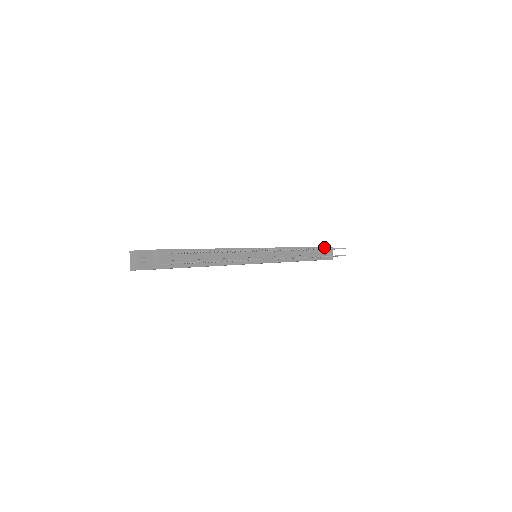
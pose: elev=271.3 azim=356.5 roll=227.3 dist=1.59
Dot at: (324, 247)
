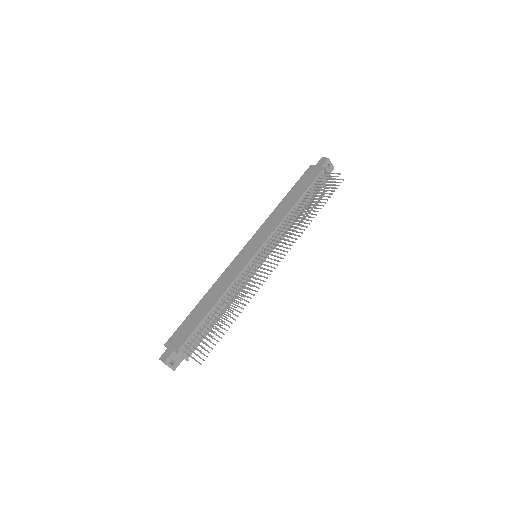
Dot at: (319, 174)
